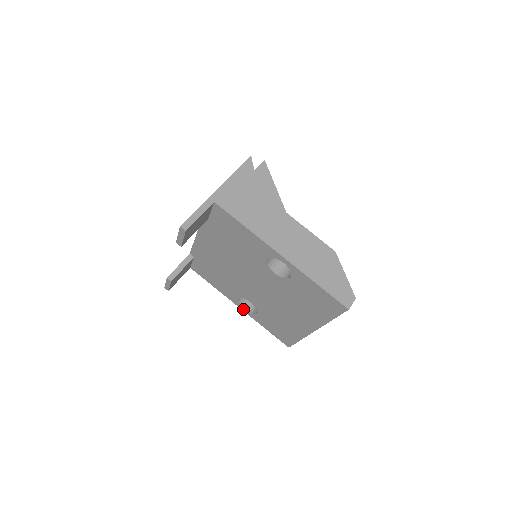
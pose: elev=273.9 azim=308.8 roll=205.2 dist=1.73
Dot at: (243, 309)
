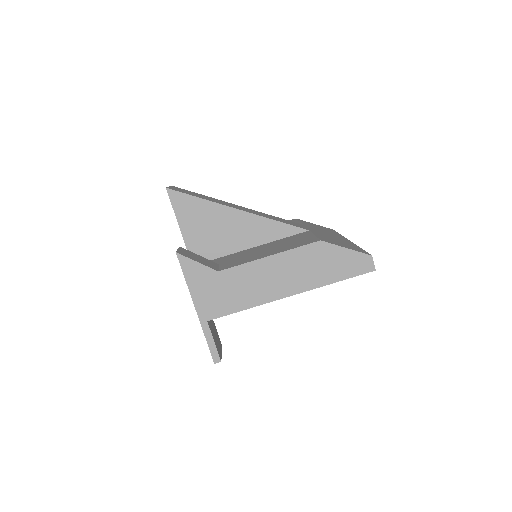
Dot at: occluded
